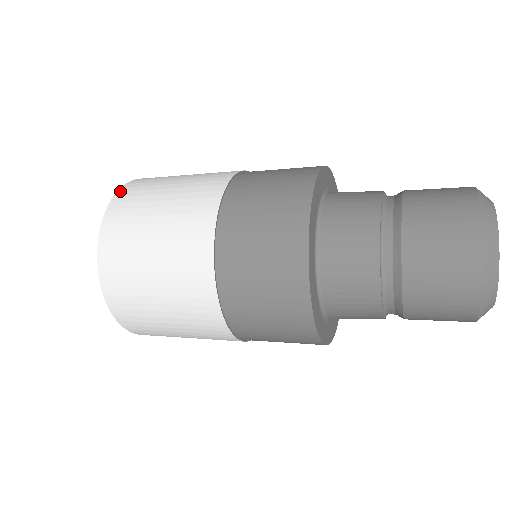
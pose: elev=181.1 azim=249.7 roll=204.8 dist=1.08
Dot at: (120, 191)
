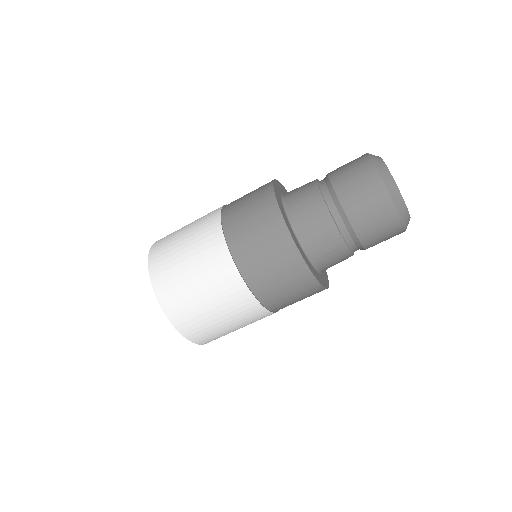
Dot at: occluded
